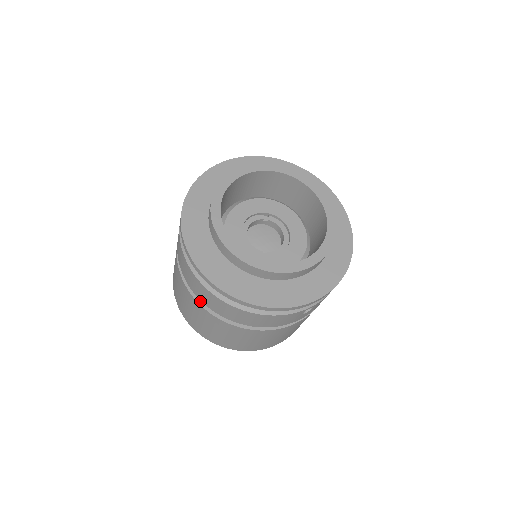
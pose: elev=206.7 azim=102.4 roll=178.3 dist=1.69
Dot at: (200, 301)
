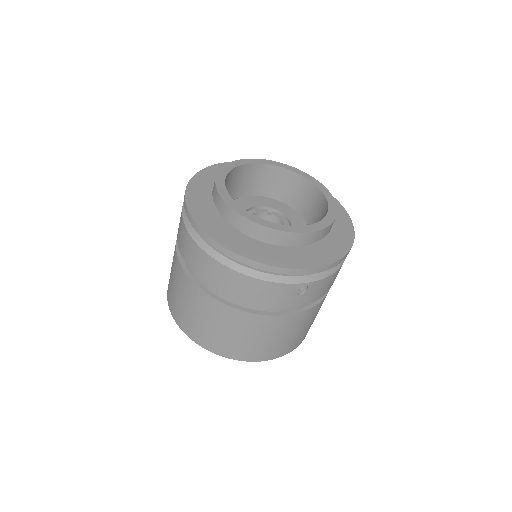
Dot at: (191, 276)
